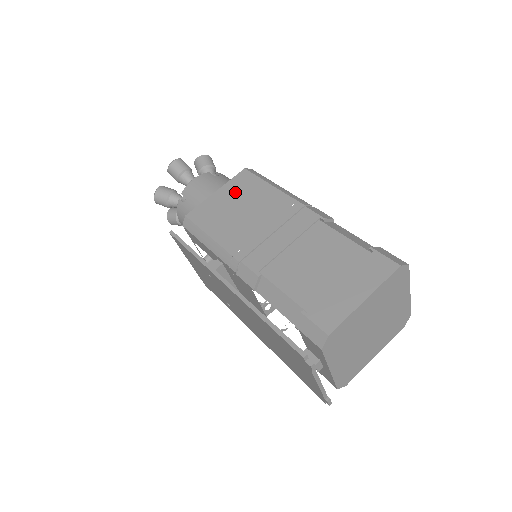
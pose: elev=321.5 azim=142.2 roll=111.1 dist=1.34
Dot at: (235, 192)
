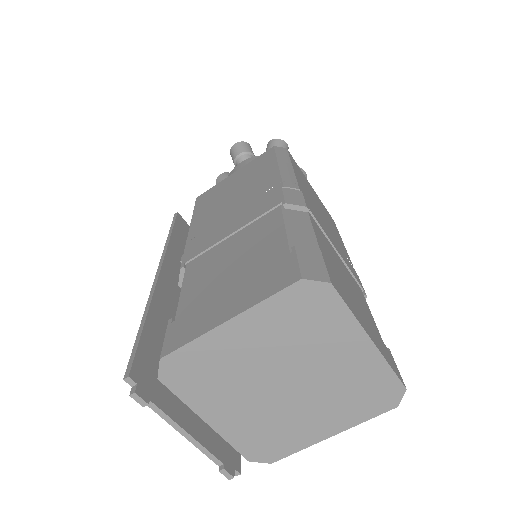
Dot at: (245, 173)
